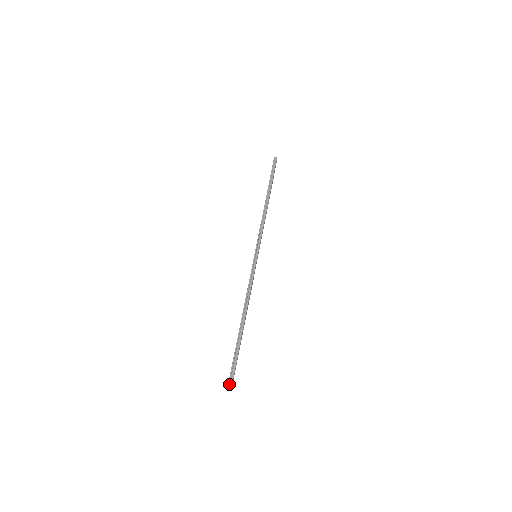
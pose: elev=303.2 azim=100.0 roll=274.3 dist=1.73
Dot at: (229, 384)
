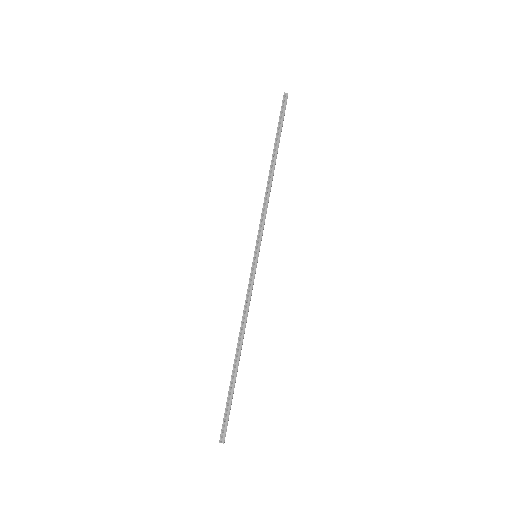
Dot at: (220, 441)
